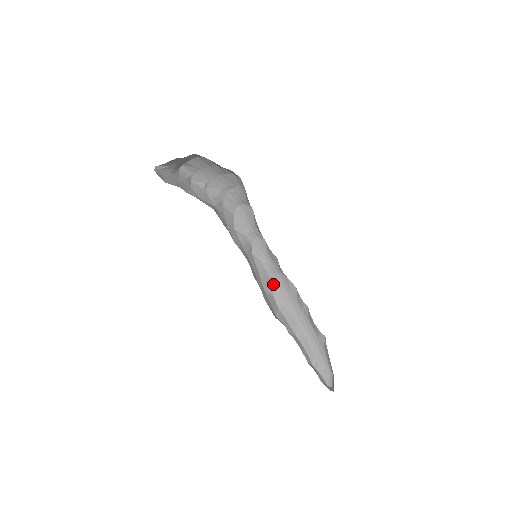
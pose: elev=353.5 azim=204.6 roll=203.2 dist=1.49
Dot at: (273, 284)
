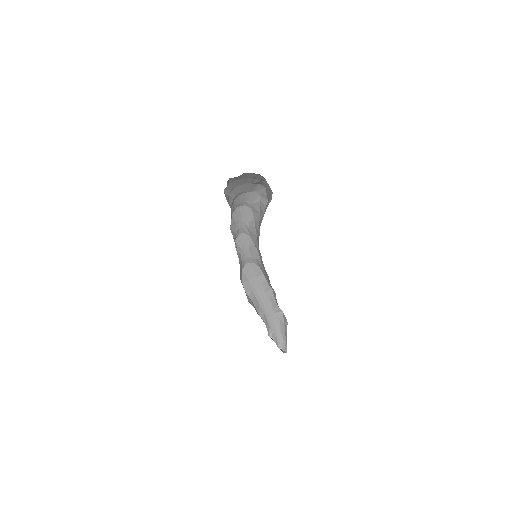
Dot at: (243, 272)
